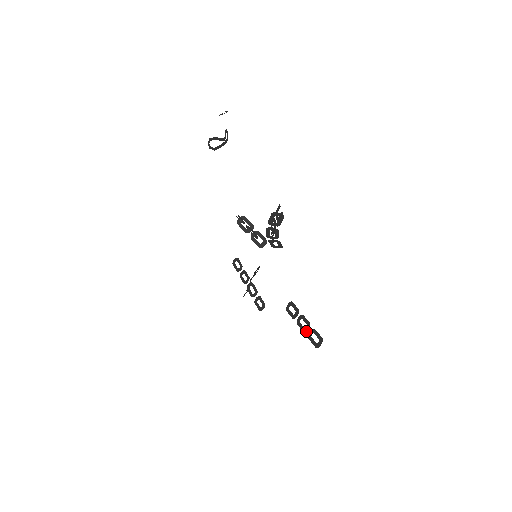
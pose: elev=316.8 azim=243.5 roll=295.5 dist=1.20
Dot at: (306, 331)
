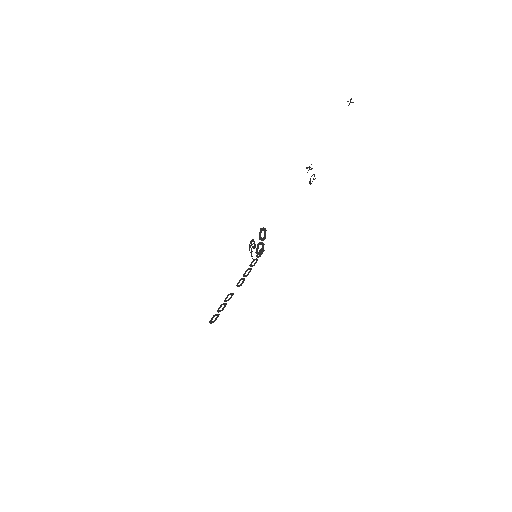
Dot at: (218, 312)
